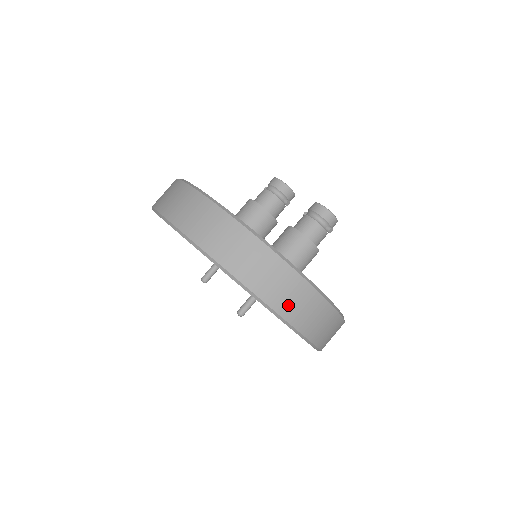
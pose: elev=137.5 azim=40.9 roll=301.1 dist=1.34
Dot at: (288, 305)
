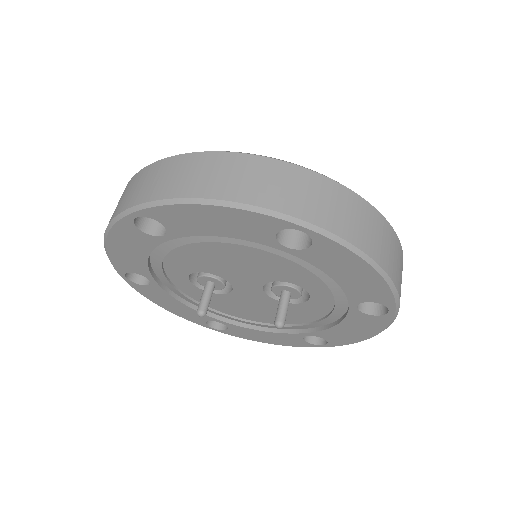
Dot at: (379, 248)
